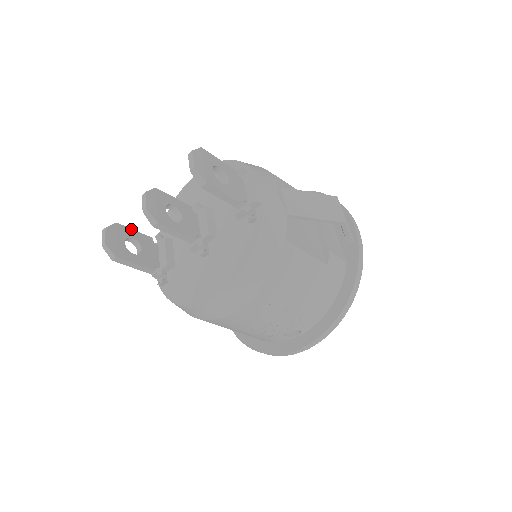
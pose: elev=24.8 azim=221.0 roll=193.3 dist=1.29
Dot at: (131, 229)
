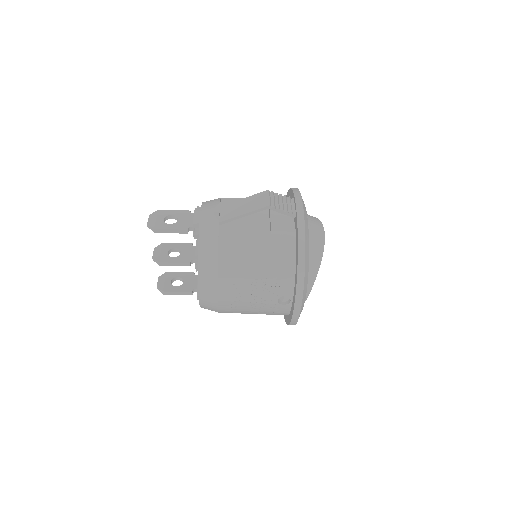
Dot at: (177, 272)
